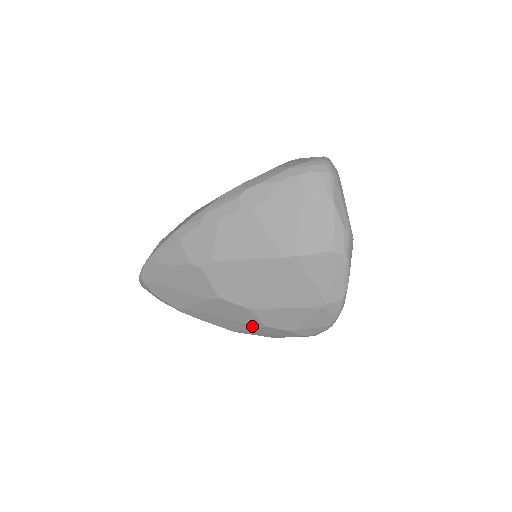
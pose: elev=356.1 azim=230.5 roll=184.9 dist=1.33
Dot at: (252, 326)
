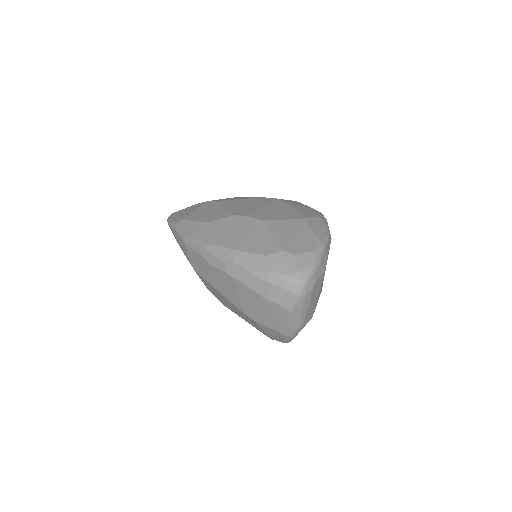
Dot at: occluded
